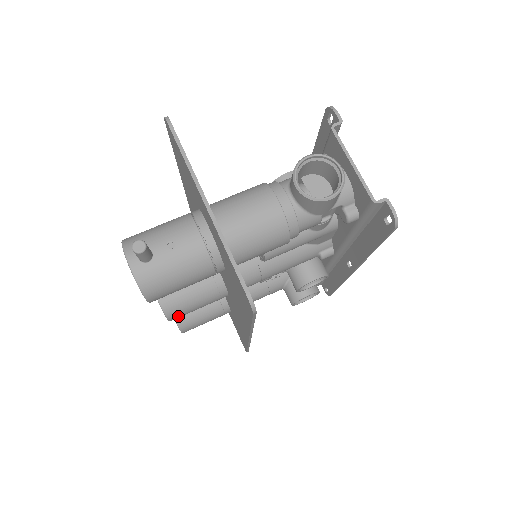
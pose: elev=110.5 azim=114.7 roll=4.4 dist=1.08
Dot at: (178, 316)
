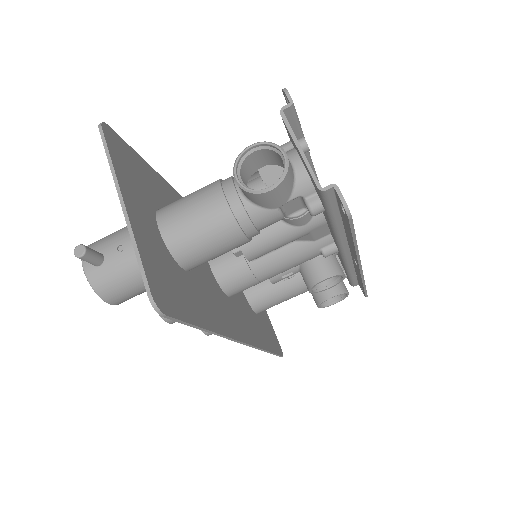
Dot at: occluded
